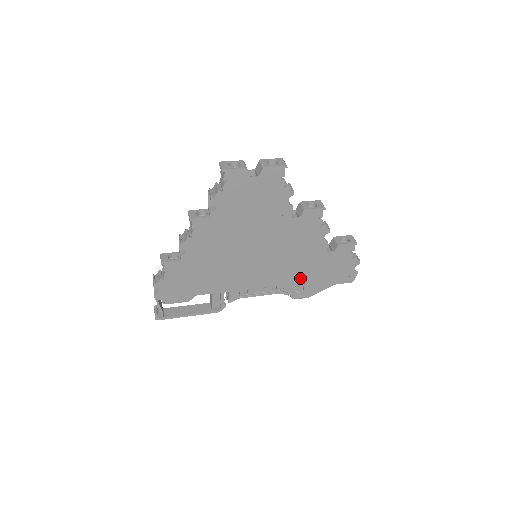
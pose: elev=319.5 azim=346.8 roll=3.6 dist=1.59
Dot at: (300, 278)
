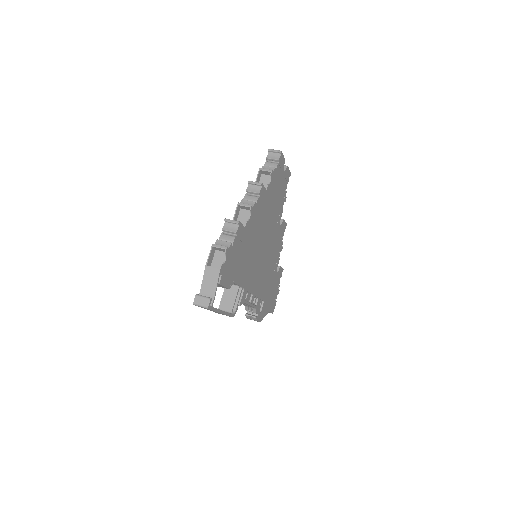
Dot at: (264, 294)
